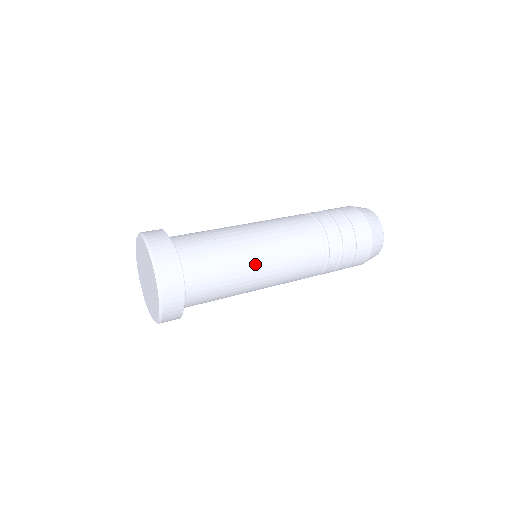
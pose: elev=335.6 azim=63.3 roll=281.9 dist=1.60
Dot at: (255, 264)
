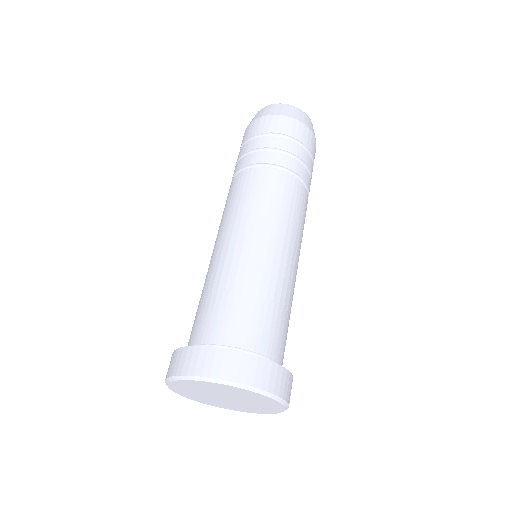
Dot at: (275, 261)
